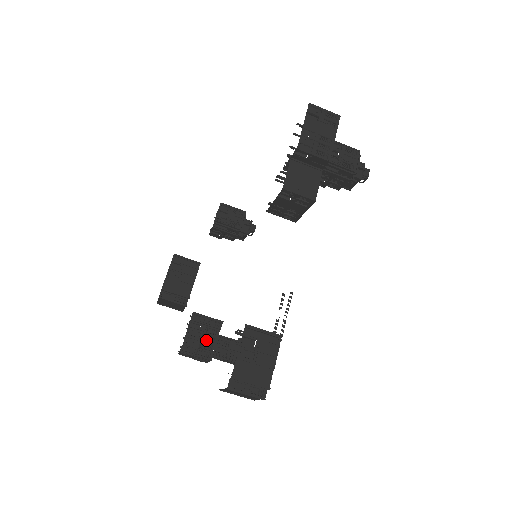
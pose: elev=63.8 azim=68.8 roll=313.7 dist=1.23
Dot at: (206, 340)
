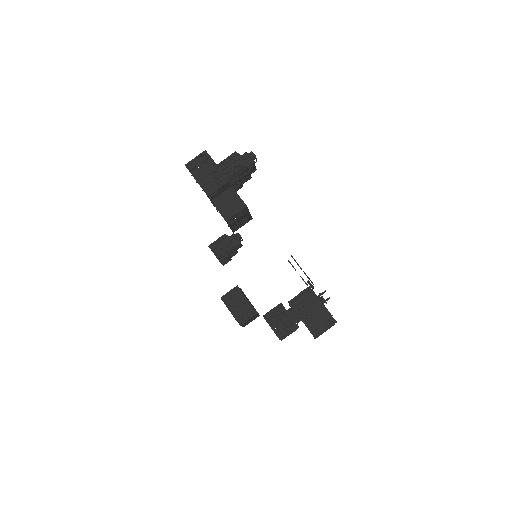
Dot at: (285, 320)
